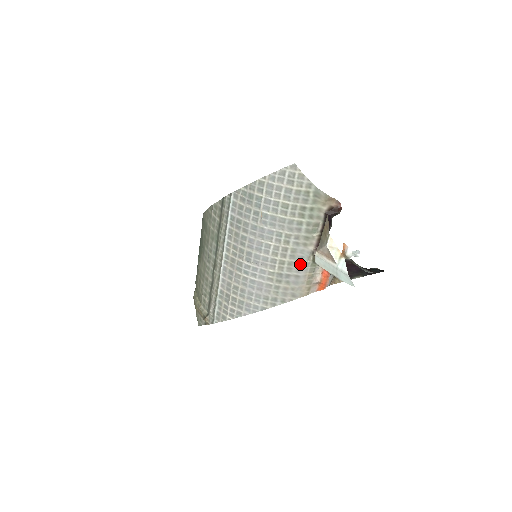
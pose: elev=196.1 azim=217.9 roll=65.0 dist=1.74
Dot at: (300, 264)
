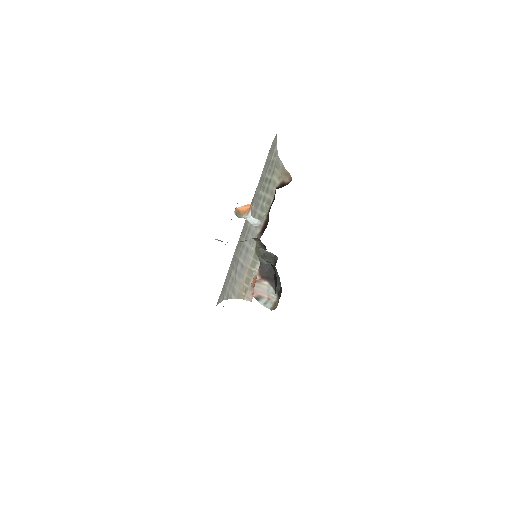
Dot at: (248, 250)
